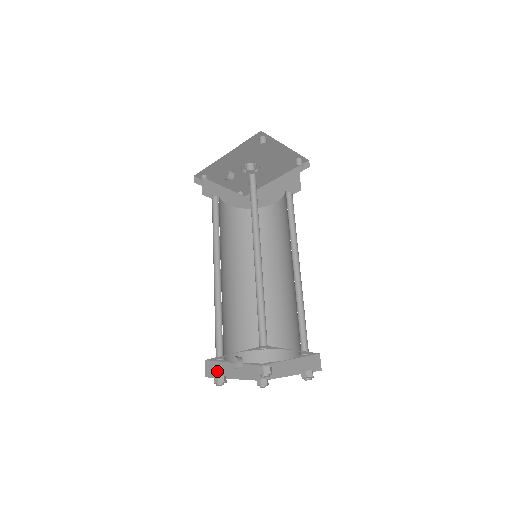
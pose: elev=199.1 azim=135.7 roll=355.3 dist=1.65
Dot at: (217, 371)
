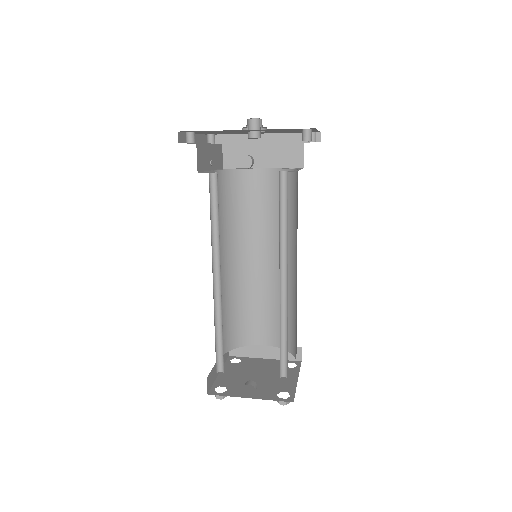
Dot at: (212, 379)
